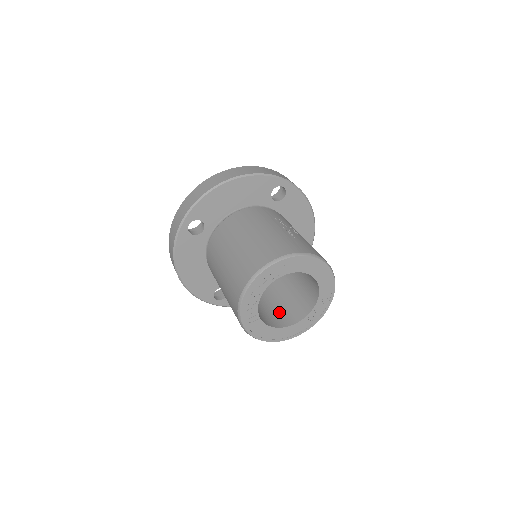
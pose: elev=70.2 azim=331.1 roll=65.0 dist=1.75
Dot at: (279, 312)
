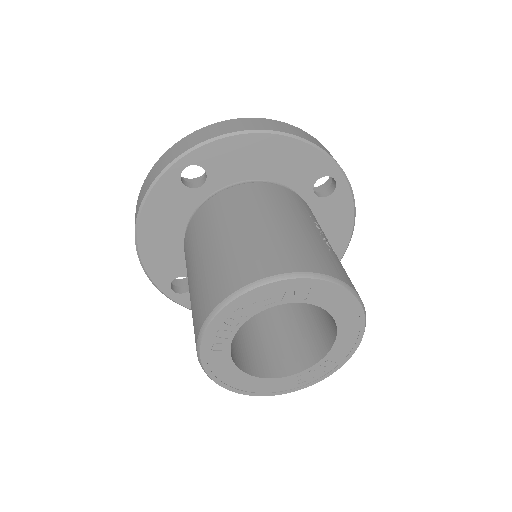
Dot at: (256, 349)
